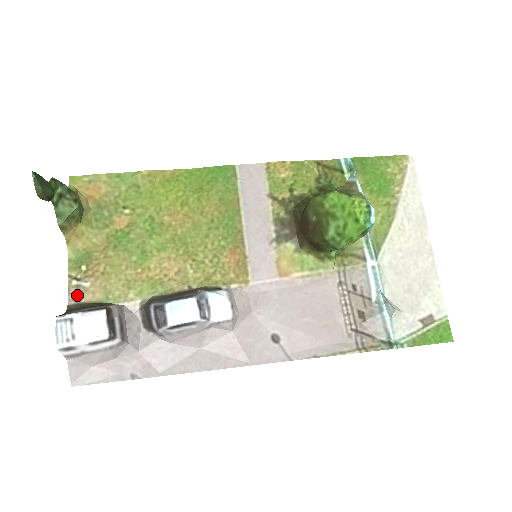
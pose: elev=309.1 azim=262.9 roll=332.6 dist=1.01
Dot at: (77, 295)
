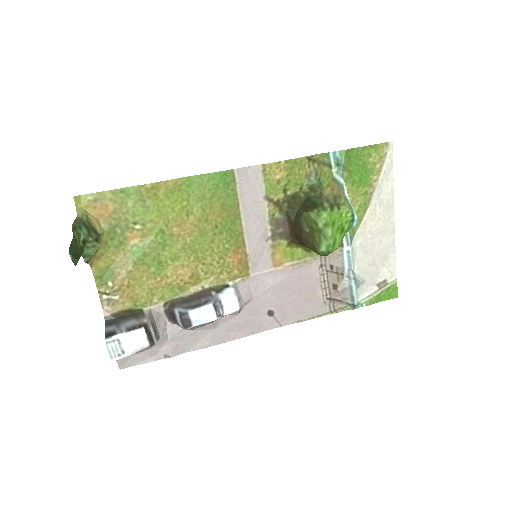
Dot at: (110, 307)
